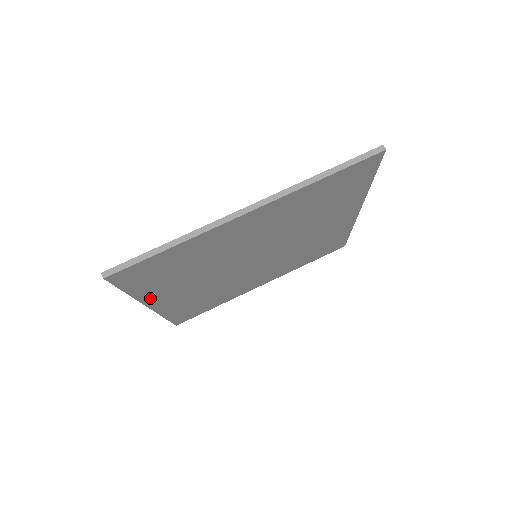
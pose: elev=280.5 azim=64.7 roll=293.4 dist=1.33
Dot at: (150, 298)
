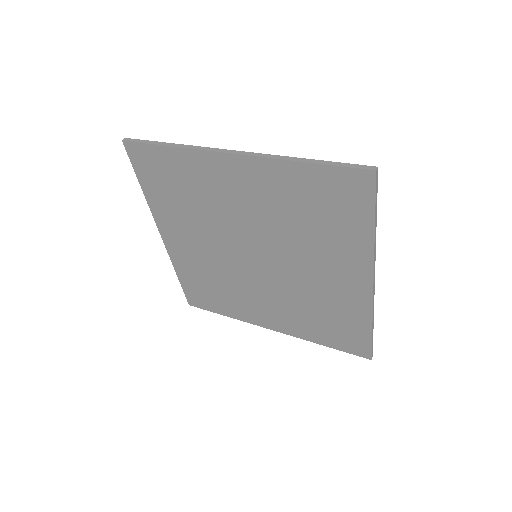
Dot at: (160, 218)
